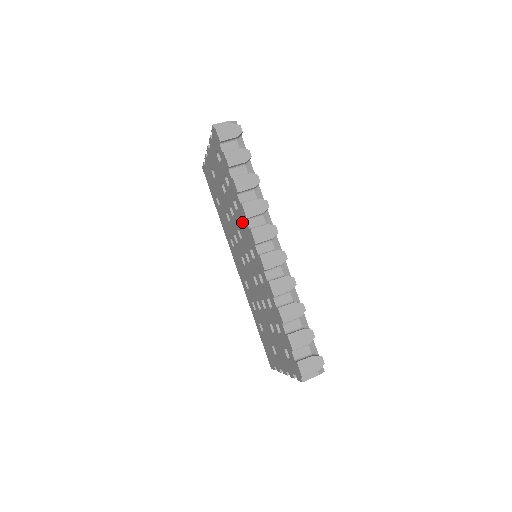
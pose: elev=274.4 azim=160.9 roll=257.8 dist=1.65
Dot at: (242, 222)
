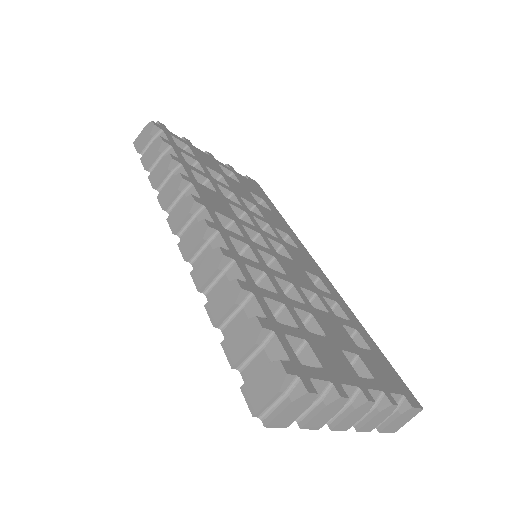
Dot at: occluded
